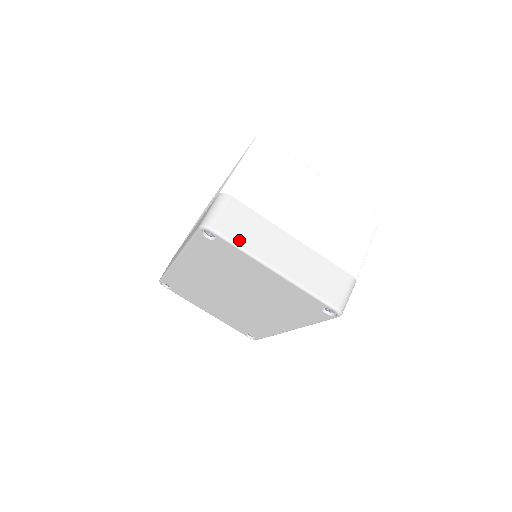
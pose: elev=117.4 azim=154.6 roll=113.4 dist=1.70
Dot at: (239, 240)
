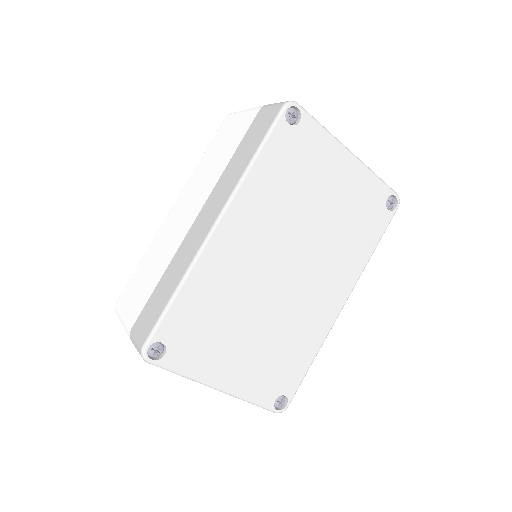
Dot at: occluded
